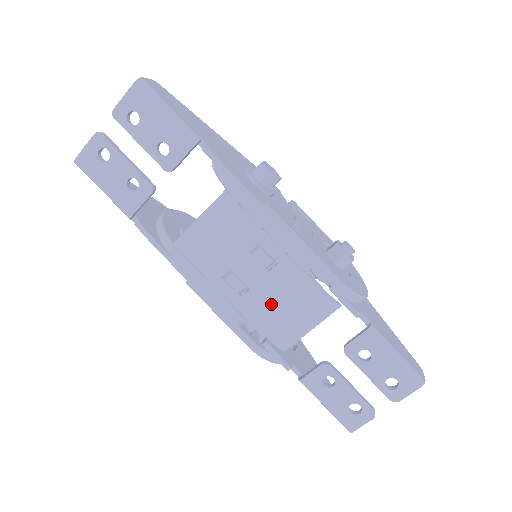
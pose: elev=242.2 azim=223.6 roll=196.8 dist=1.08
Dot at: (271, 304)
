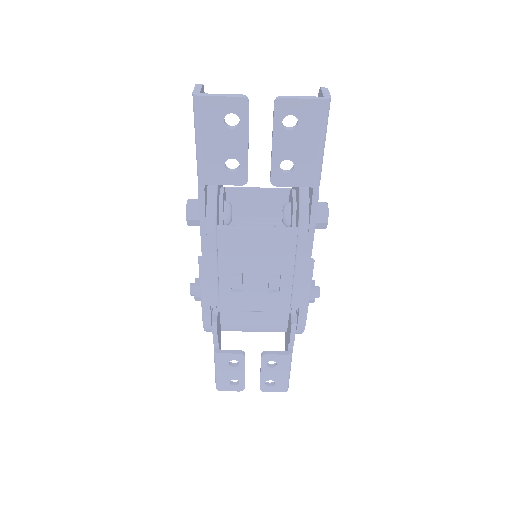
Dot at: (247, 309)
